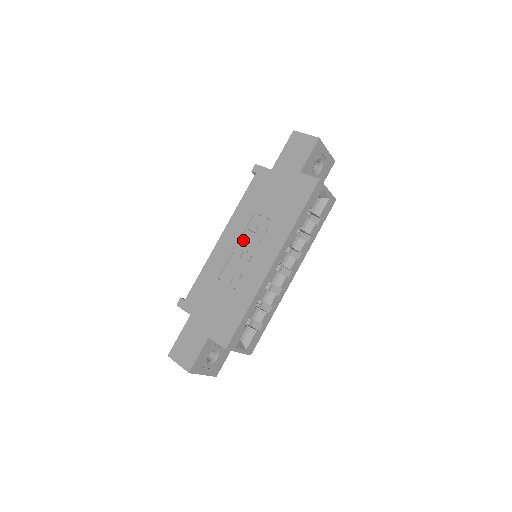
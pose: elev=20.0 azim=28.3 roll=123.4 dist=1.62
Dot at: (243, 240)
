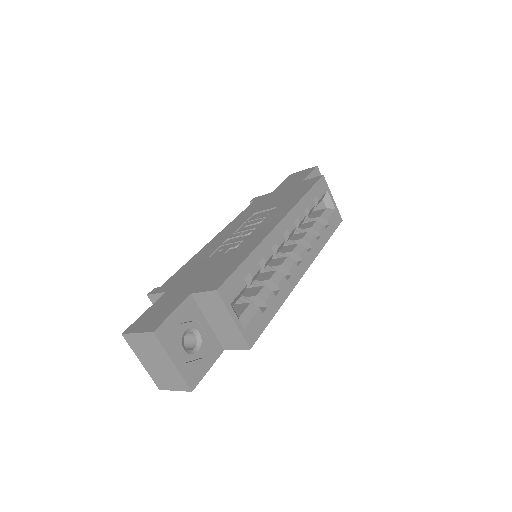
Dot at: (242, 229)
